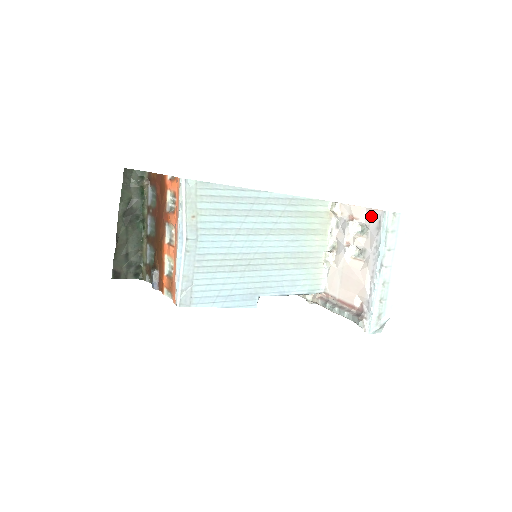
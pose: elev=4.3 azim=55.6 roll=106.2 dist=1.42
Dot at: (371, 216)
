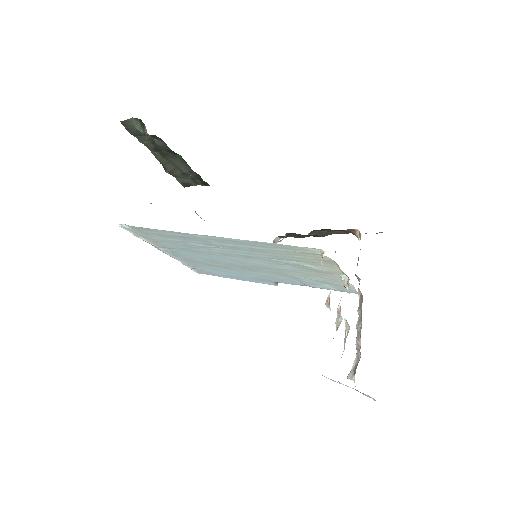
Dot at: occluded
